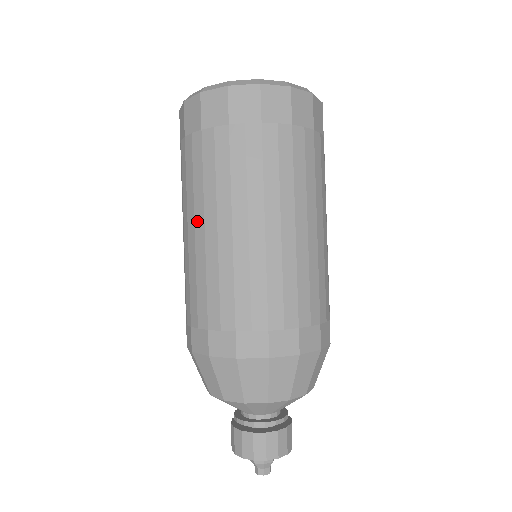
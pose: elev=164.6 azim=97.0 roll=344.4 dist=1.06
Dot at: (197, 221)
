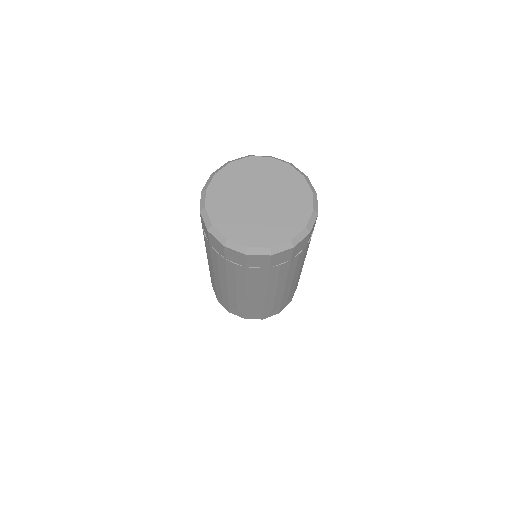
Dot at: (210, 265)
